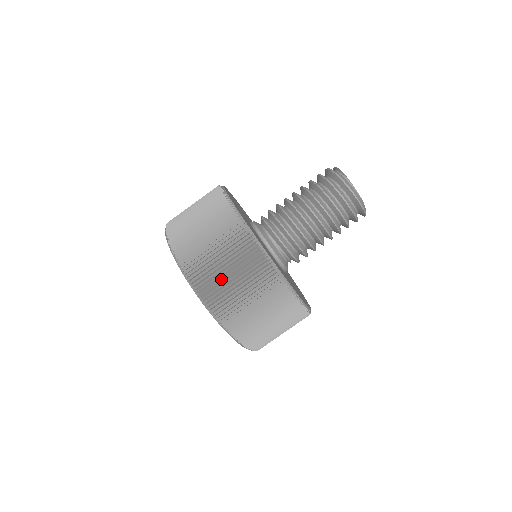
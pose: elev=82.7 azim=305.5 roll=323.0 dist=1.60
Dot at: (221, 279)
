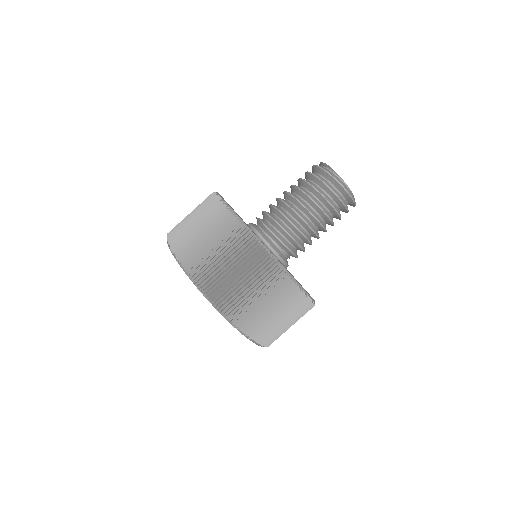
Dot at: (245, 299)
